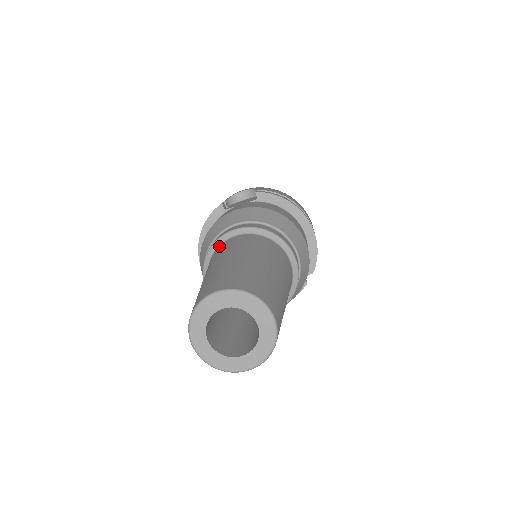
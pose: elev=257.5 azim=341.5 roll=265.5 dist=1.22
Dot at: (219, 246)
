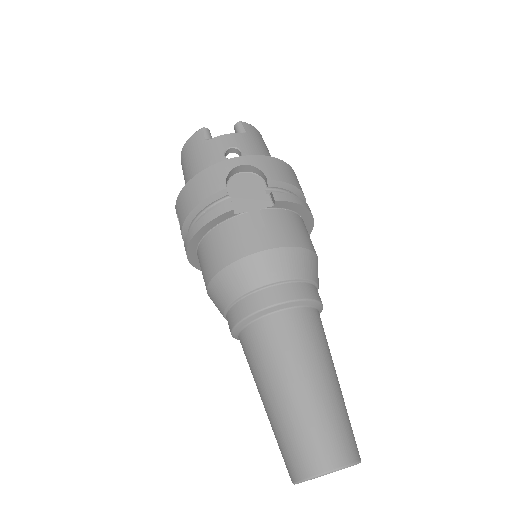
Dot at: (264, 318)
